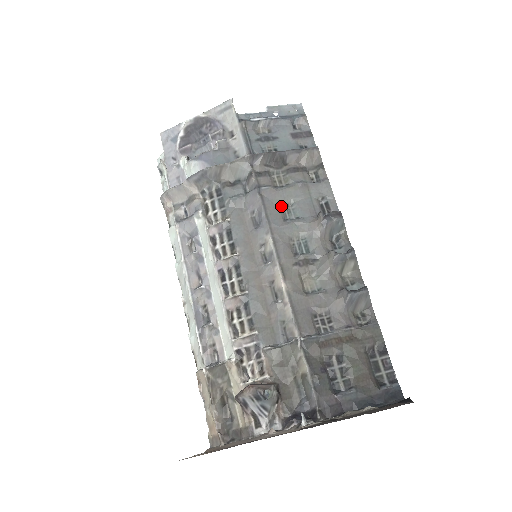
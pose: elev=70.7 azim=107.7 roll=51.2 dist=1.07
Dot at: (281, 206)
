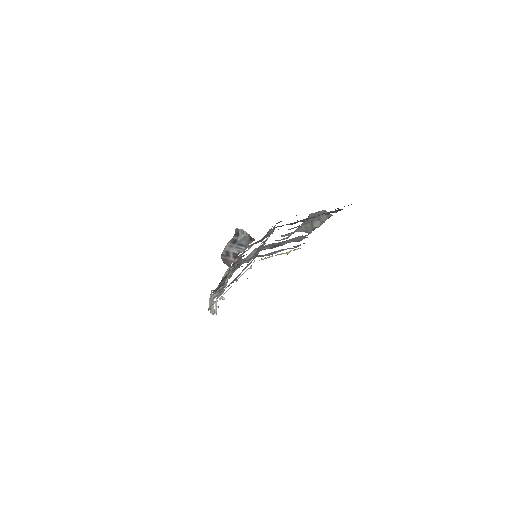
Dot at: occluded
